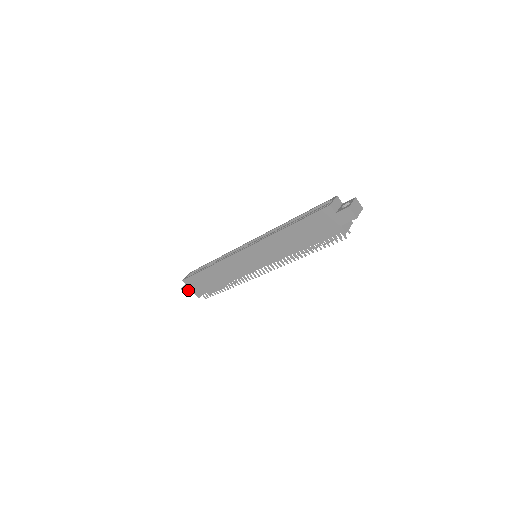
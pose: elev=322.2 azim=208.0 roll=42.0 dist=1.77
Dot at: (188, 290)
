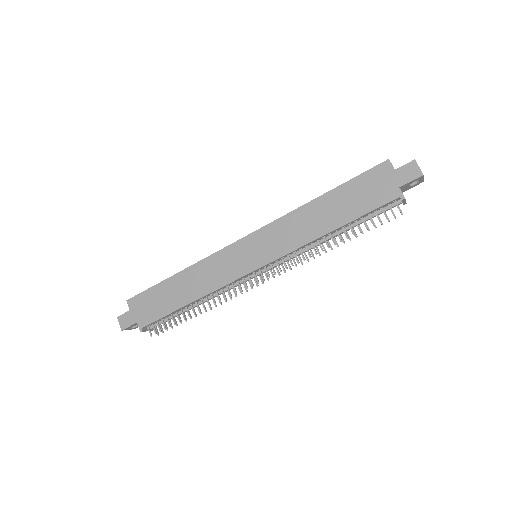
Dot at: (129, 318)
